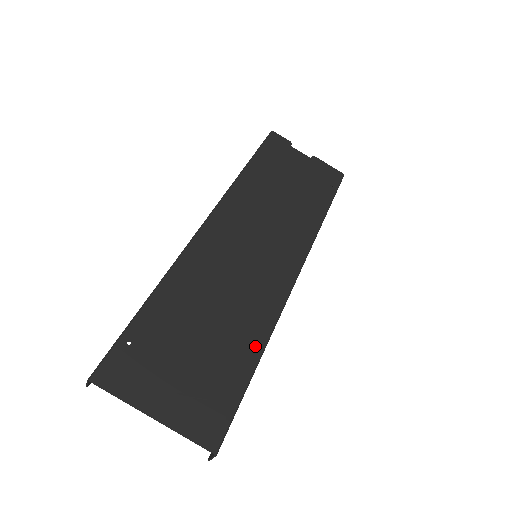
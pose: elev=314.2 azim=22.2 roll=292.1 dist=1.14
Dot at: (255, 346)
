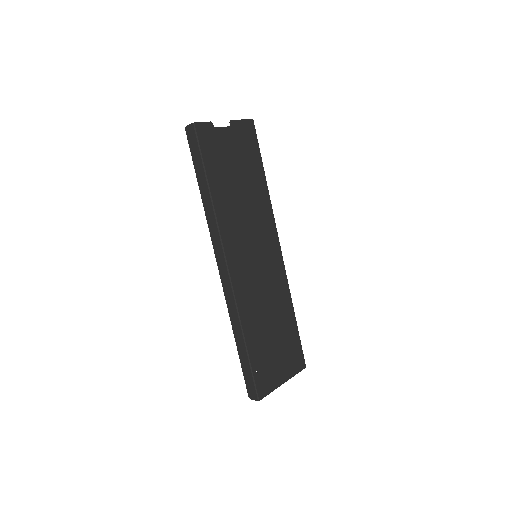
Dot at: (290, 311)
